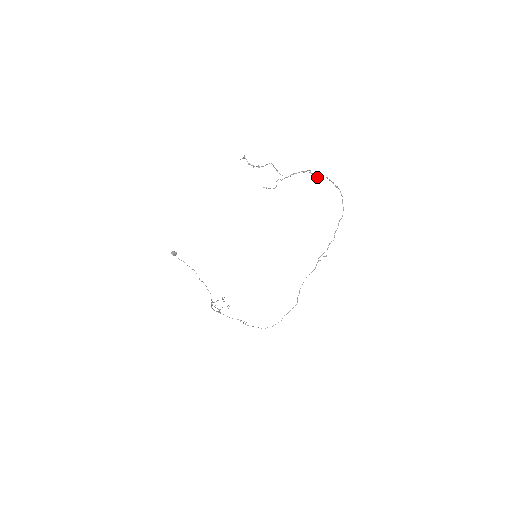
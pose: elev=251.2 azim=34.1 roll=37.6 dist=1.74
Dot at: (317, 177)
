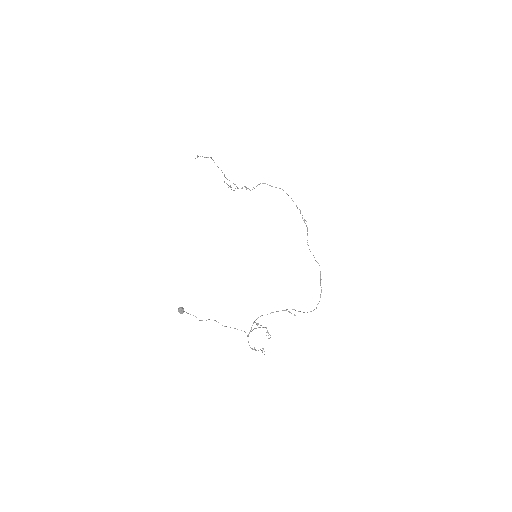
Dot at: (254, 188)
